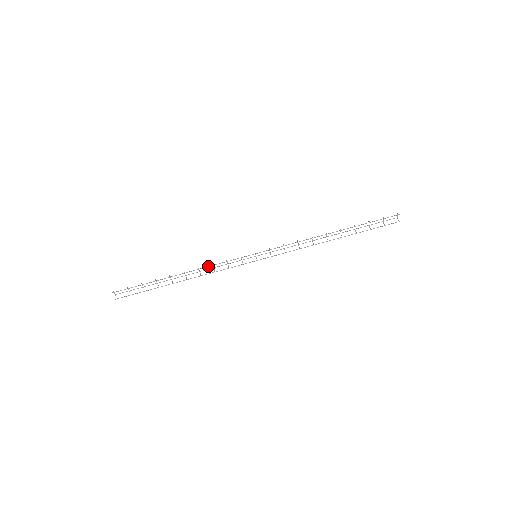
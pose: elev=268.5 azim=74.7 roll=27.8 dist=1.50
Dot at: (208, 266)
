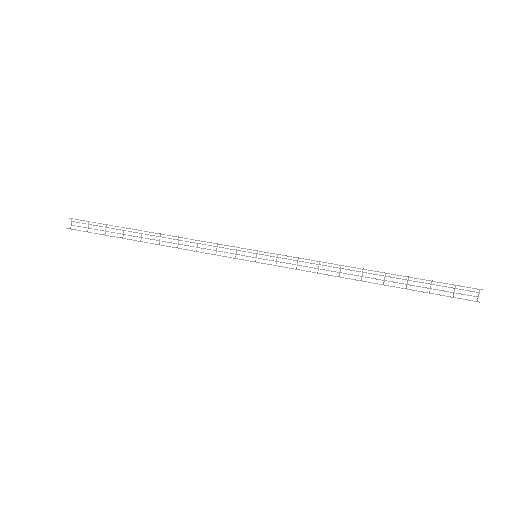
Dot at: occluded
